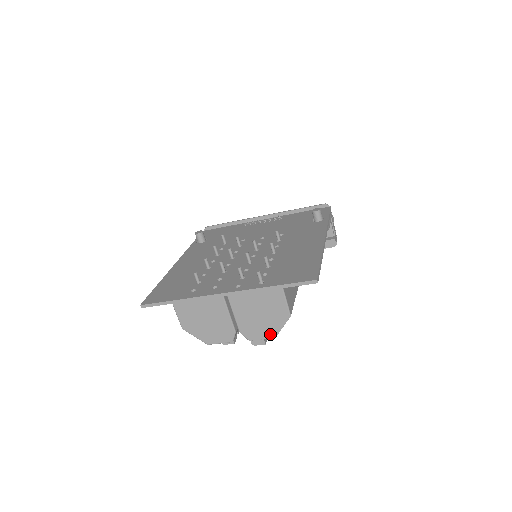
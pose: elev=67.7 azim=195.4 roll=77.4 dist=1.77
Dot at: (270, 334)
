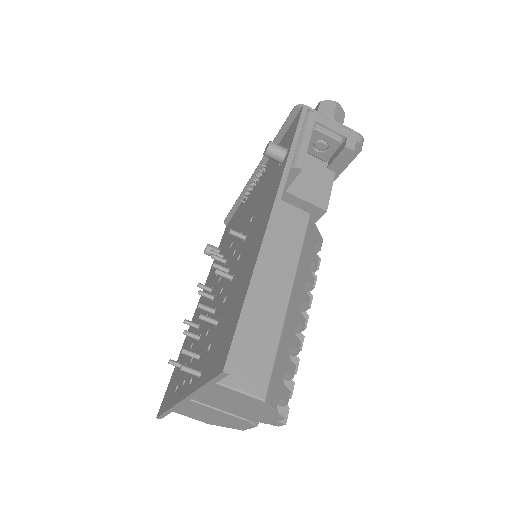
Dot at: (274, 417)
